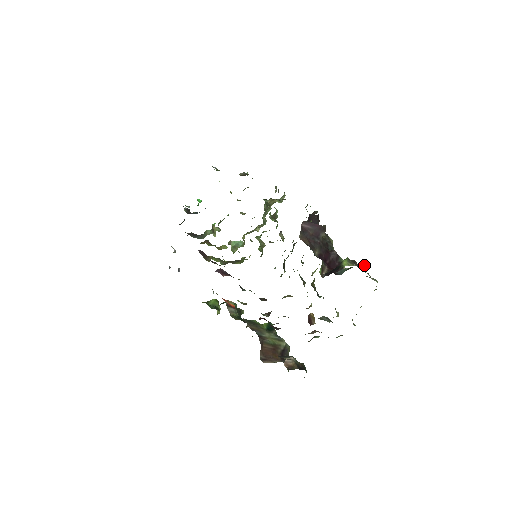
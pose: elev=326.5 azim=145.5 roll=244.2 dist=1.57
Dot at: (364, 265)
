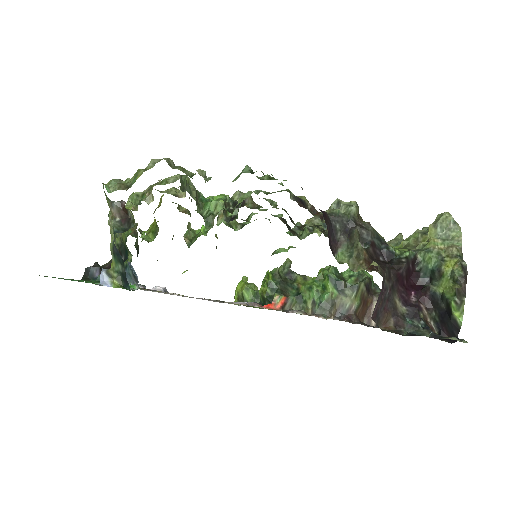
Dot at: (466, 278)
